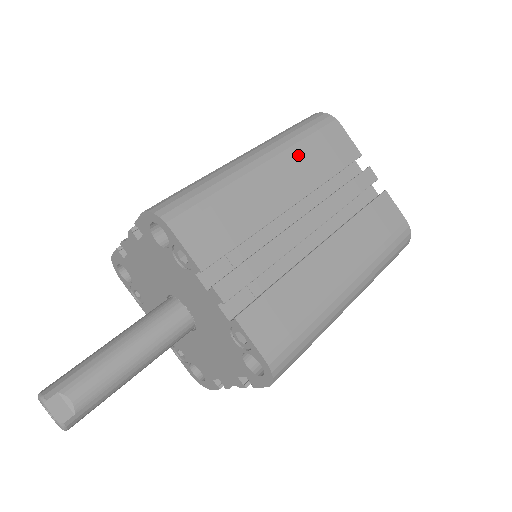
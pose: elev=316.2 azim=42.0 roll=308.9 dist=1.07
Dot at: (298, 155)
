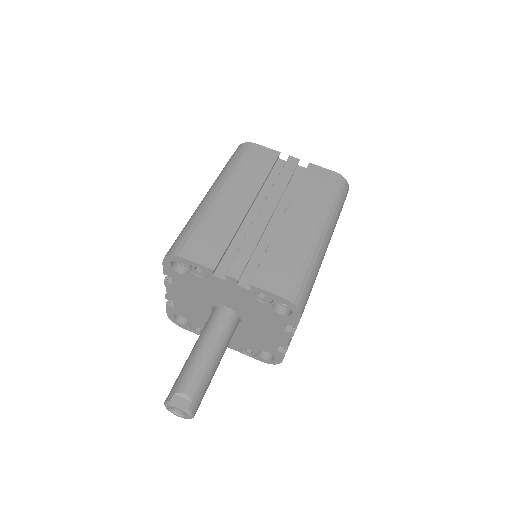
Dot at: (237, 176)
